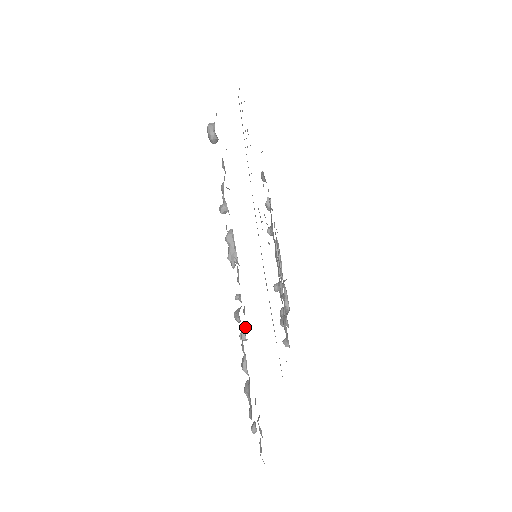
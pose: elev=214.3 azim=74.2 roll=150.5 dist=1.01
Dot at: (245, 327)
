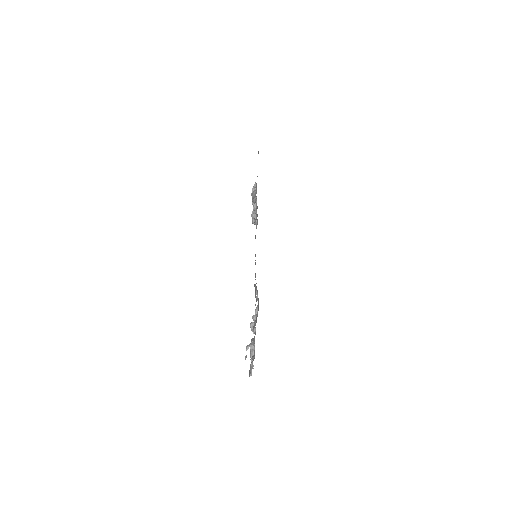
Dot at: occluded
